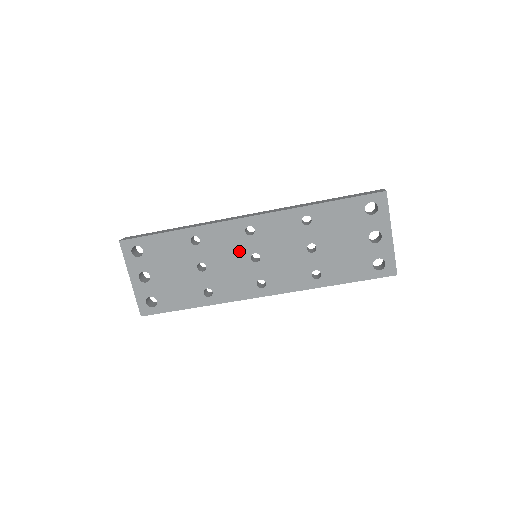
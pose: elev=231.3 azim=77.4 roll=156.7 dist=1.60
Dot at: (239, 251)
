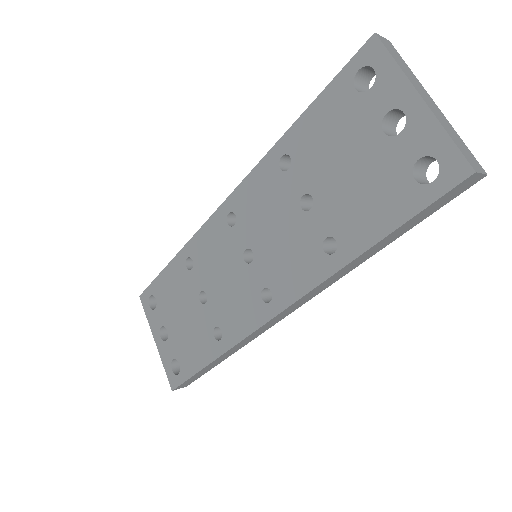
Dot at: (229, 255)
